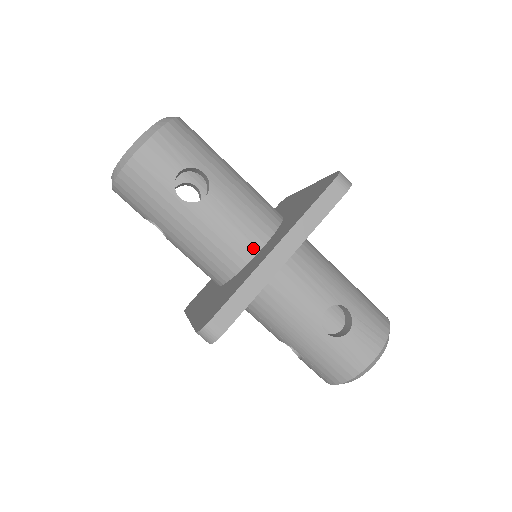
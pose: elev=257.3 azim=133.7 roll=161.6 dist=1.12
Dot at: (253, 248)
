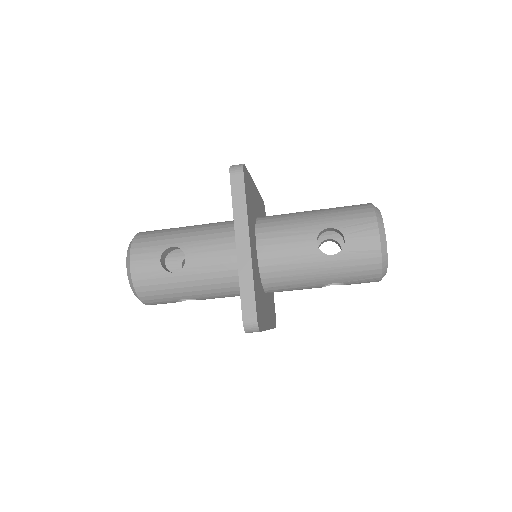
Dot at: occluded
